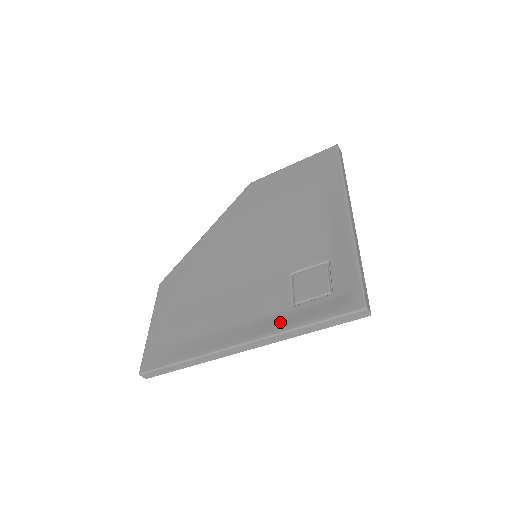
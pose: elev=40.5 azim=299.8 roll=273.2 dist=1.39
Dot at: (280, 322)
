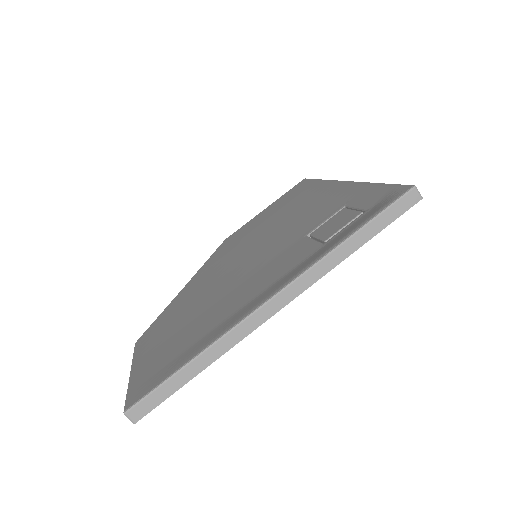
Dot at: (316, 255)
